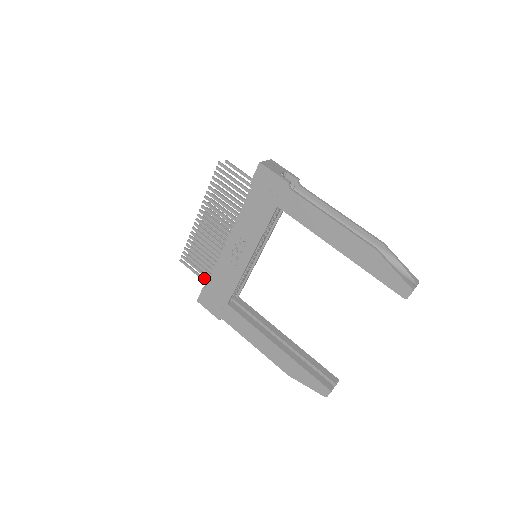
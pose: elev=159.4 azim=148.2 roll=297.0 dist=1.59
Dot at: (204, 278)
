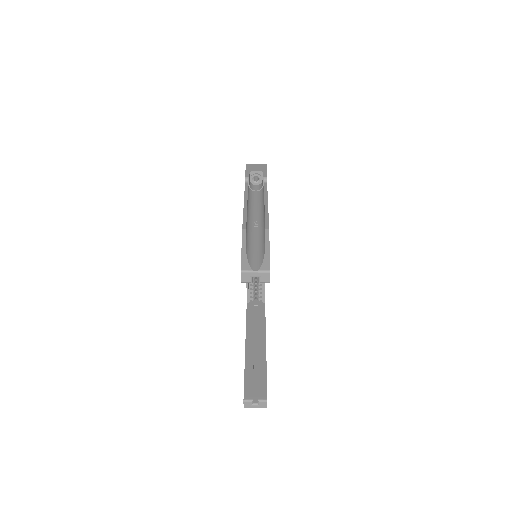
Dot at: occluded
